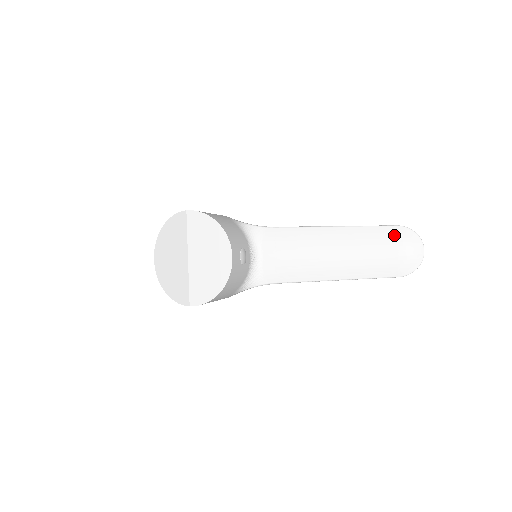
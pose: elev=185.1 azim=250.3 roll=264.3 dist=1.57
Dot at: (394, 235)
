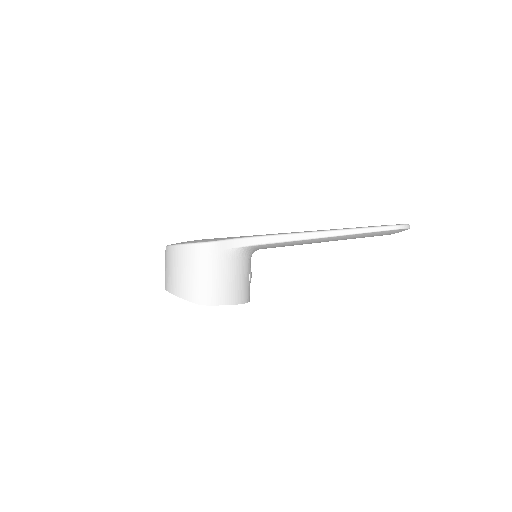
Dot at: (386, 233)
